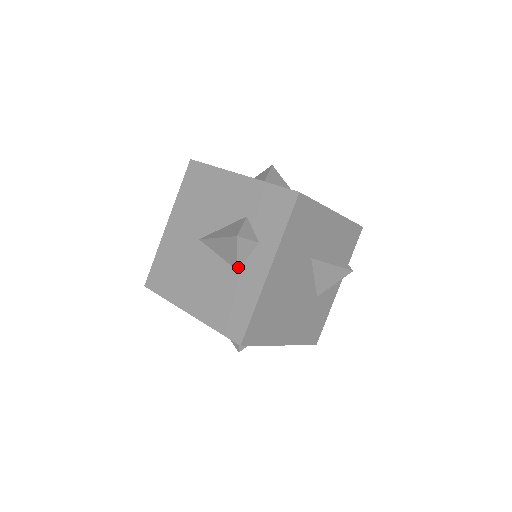
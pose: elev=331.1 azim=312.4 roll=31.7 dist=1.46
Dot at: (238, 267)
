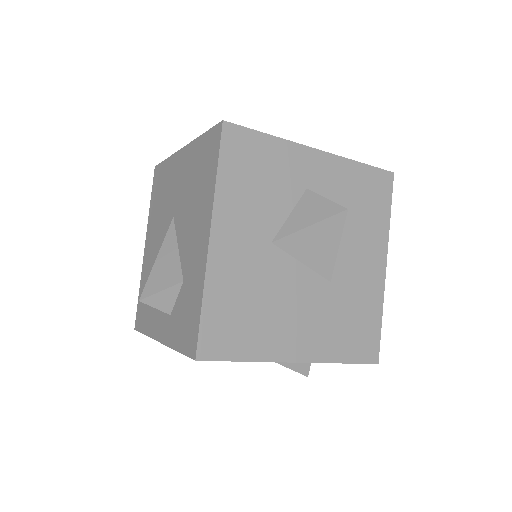
Dot at: occluded
